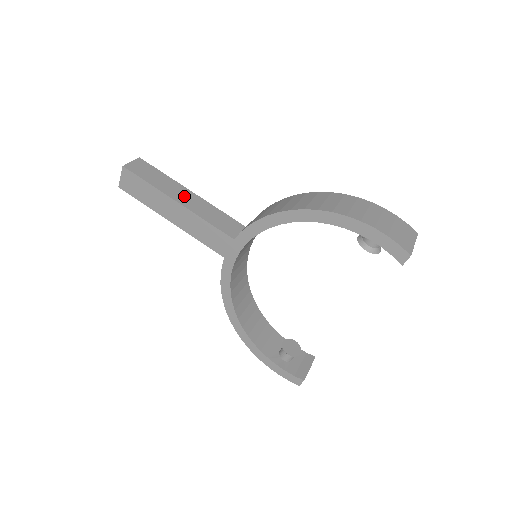
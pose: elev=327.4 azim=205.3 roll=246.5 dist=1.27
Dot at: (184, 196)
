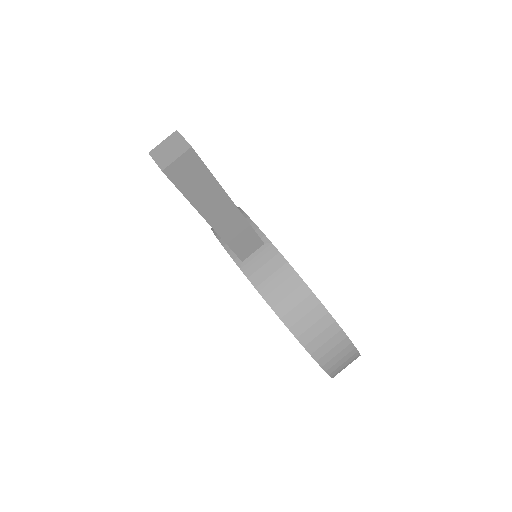
Dot at: (220, 212)
